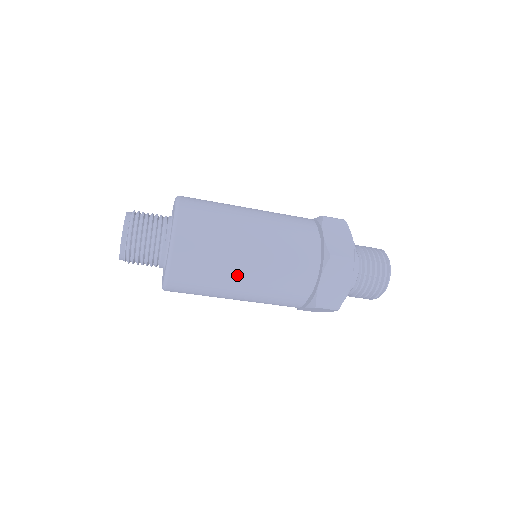
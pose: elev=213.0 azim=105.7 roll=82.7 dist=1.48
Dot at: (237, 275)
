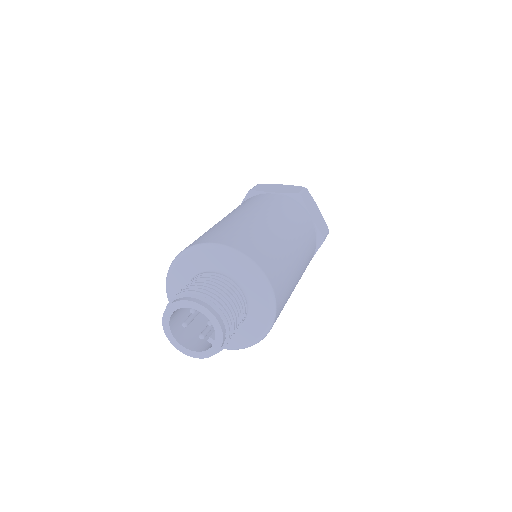
Dot at: occluded
